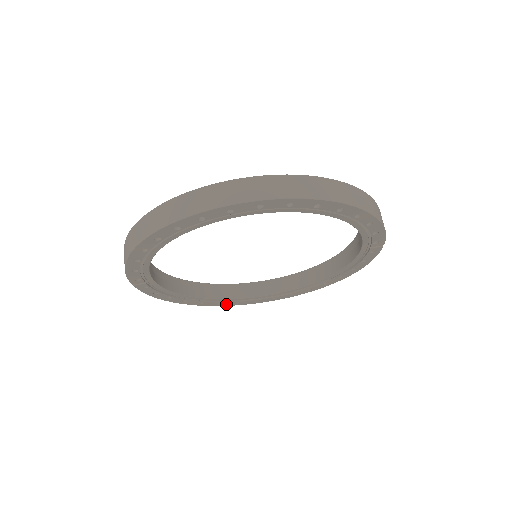
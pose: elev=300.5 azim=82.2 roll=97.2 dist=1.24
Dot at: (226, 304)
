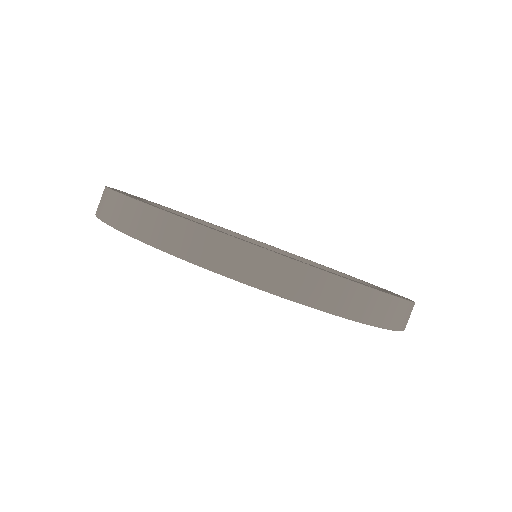
Dot at: occluded
